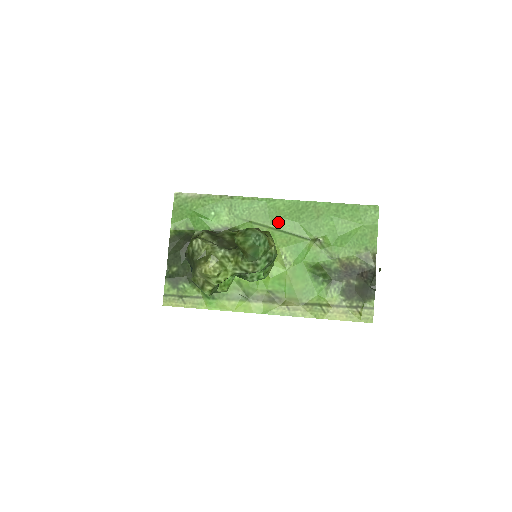
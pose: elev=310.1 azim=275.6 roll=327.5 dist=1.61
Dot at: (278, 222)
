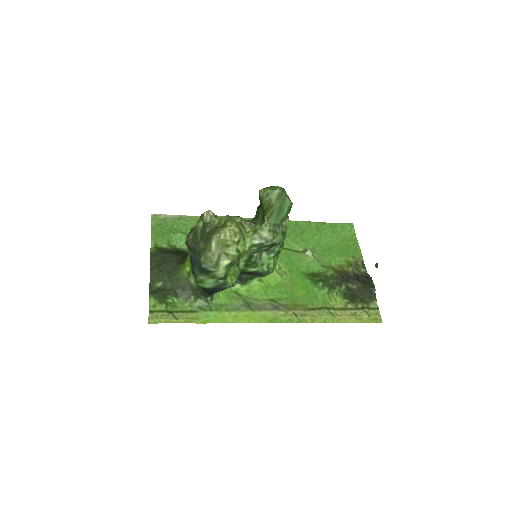
Dot at: occluded
